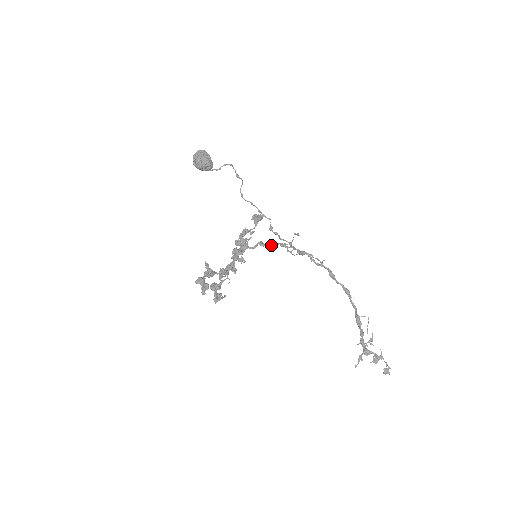
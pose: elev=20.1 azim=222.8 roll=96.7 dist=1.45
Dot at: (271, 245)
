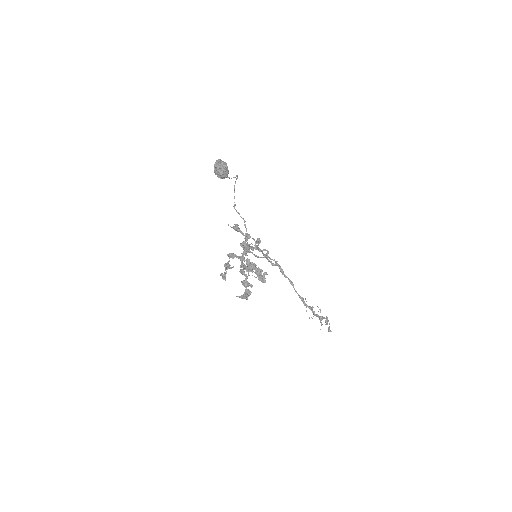
Dot at: (258, 248)
